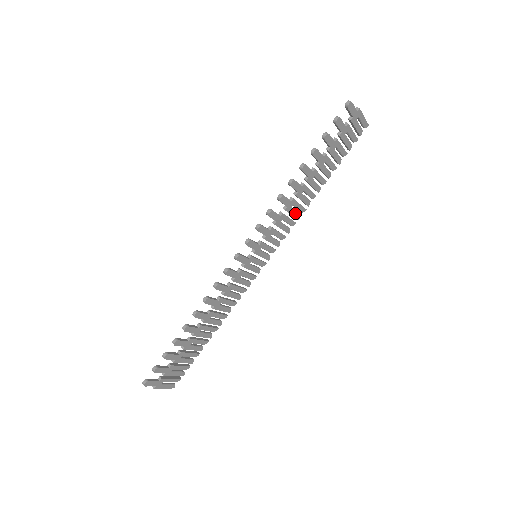
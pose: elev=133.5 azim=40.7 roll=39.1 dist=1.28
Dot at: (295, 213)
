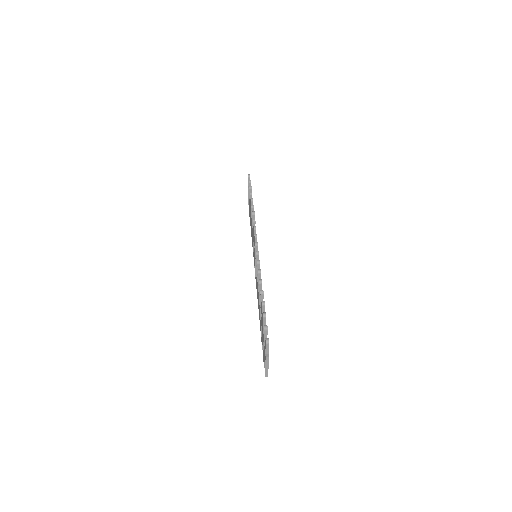
Dot at: occluded
